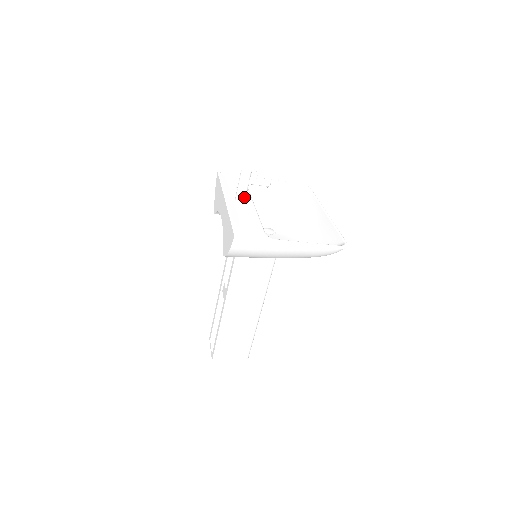
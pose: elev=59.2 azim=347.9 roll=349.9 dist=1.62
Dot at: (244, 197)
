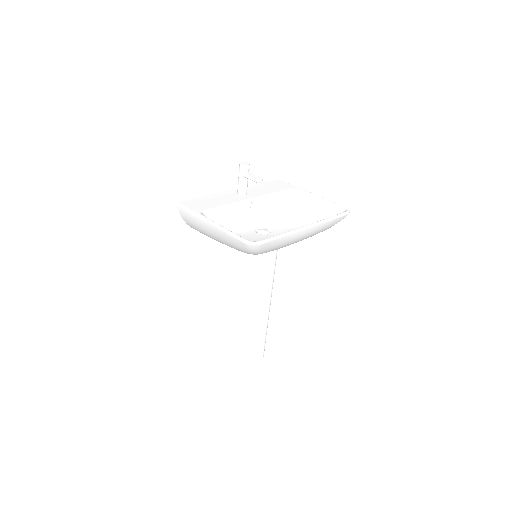
Dot at: (241, 189)
